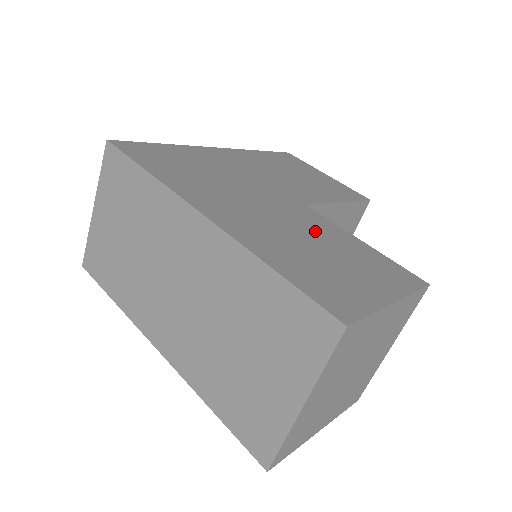
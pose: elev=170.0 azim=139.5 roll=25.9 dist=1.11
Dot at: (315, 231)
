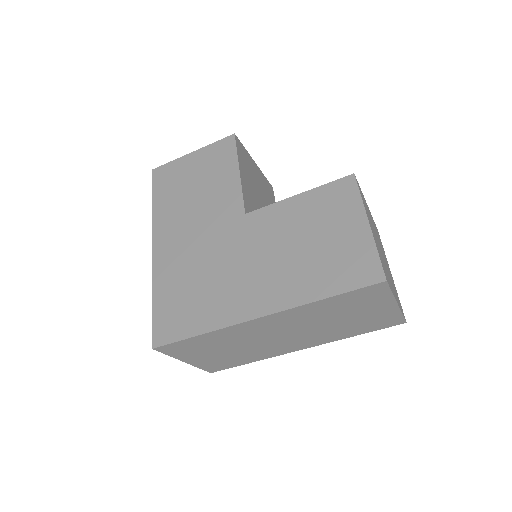
Dot at: (283, 232)
